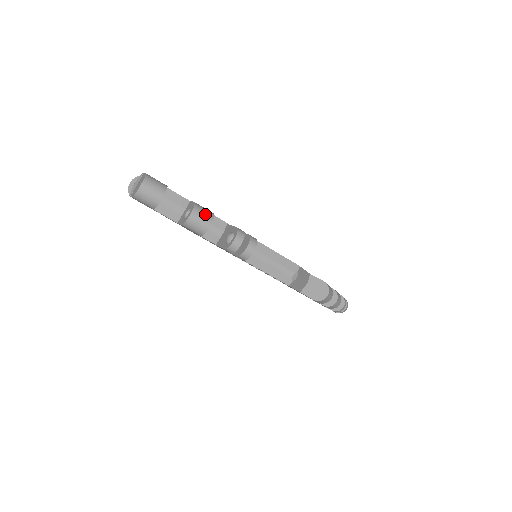
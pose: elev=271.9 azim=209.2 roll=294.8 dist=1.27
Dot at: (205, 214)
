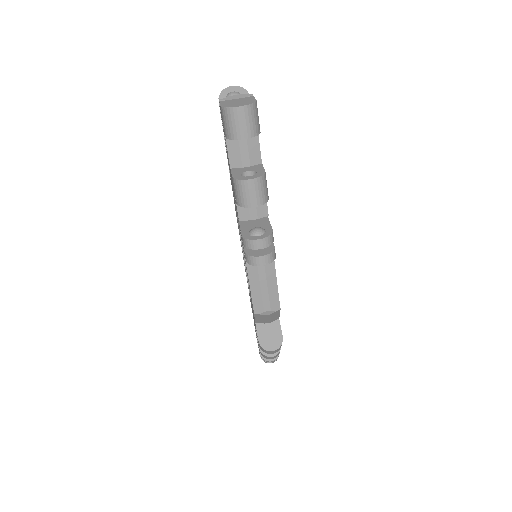
Dot at: (262, 192)
